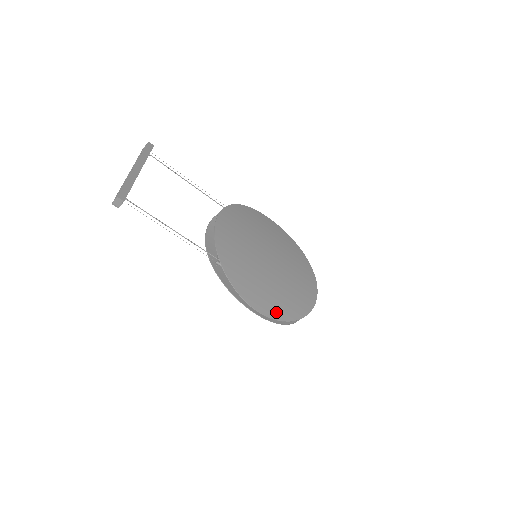
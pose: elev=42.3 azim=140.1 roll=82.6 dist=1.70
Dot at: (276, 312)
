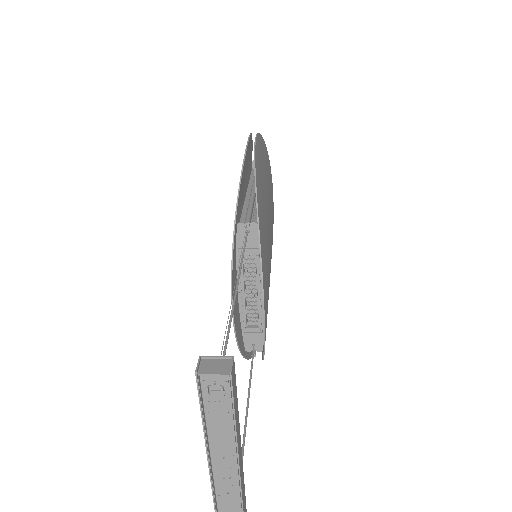
Dot at: occluded
